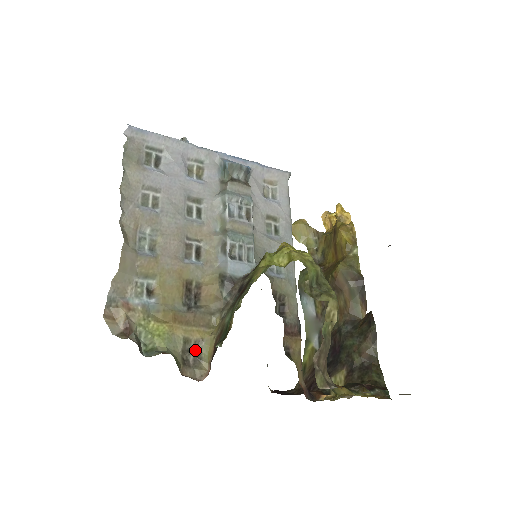
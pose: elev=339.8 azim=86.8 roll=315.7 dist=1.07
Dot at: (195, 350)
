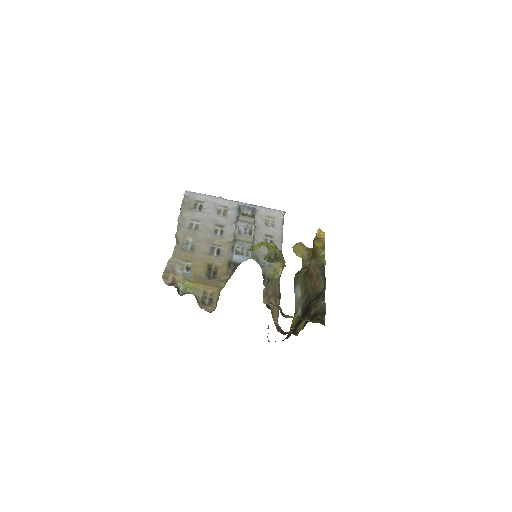
Dot at: (210, 298)
